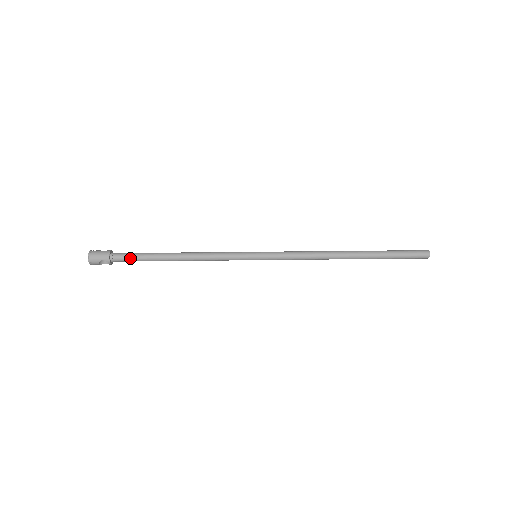
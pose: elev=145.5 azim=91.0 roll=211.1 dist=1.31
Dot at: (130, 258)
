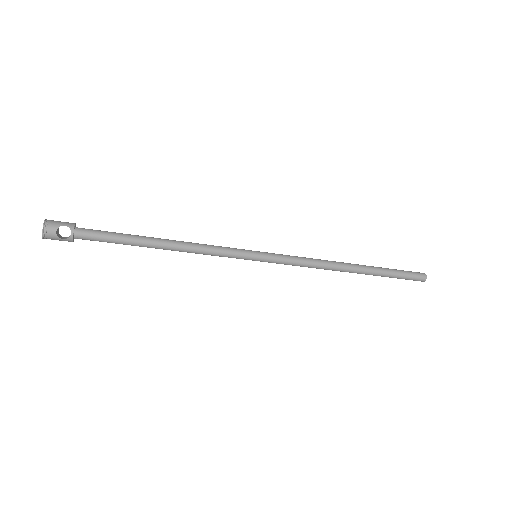
Dot at: (102, 232)
